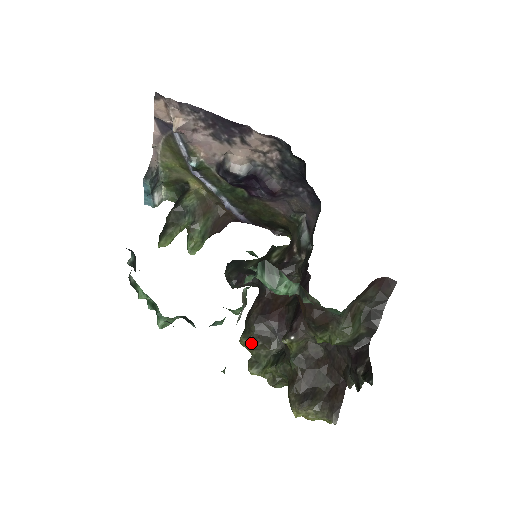
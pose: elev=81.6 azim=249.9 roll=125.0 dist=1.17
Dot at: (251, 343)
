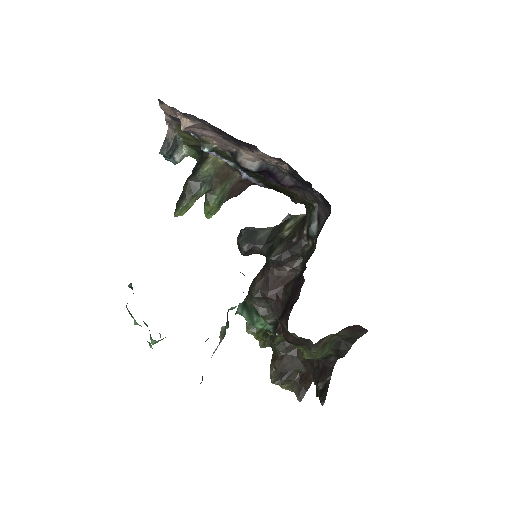
Dot at: occluded
